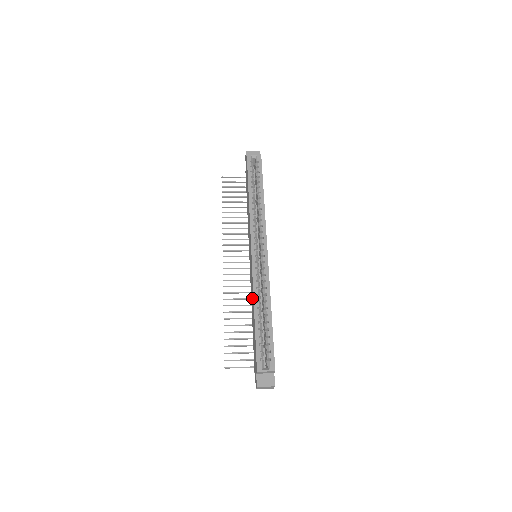
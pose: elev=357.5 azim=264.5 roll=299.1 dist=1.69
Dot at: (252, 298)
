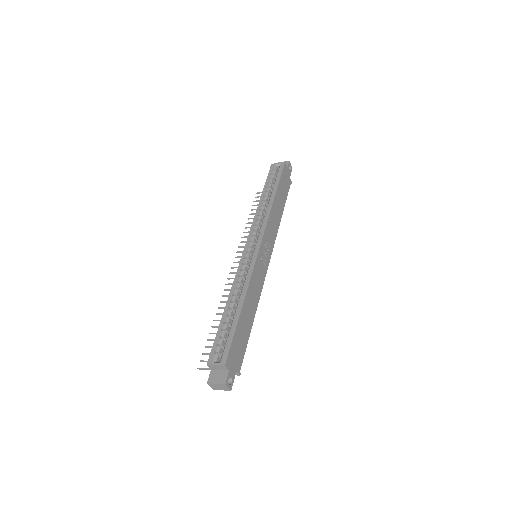
Dot at: occluded
